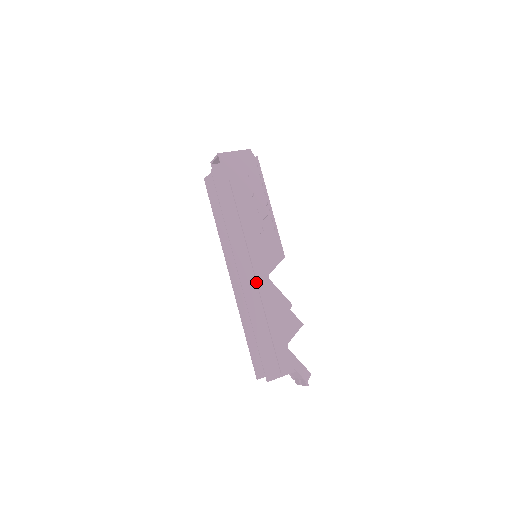
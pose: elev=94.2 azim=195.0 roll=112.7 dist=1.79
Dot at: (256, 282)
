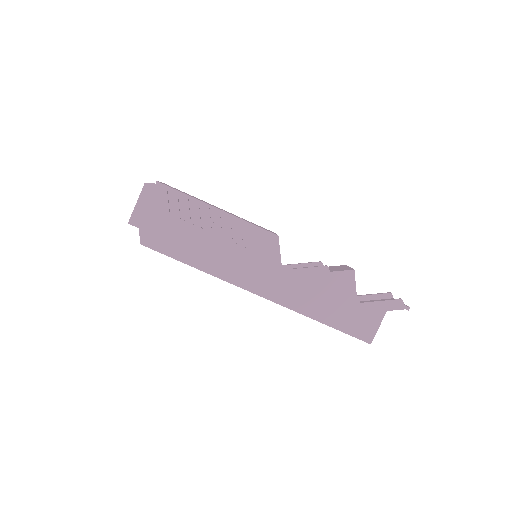
Dot at: (278, 284)
